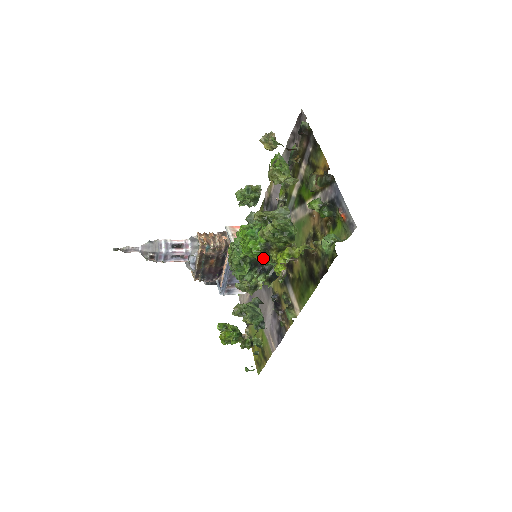
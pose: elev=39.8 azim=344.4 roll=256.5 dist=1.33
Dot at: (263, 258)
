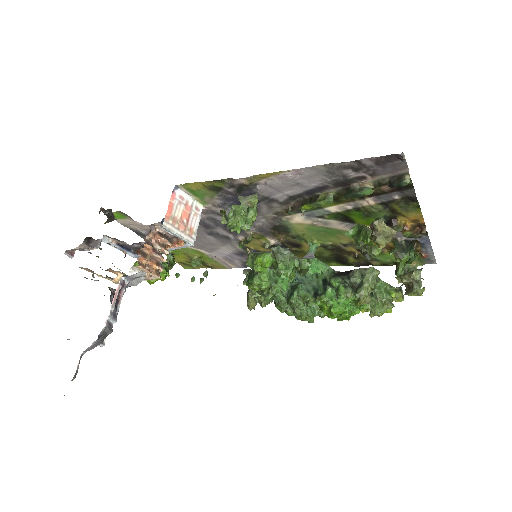
Dot at: occluded
